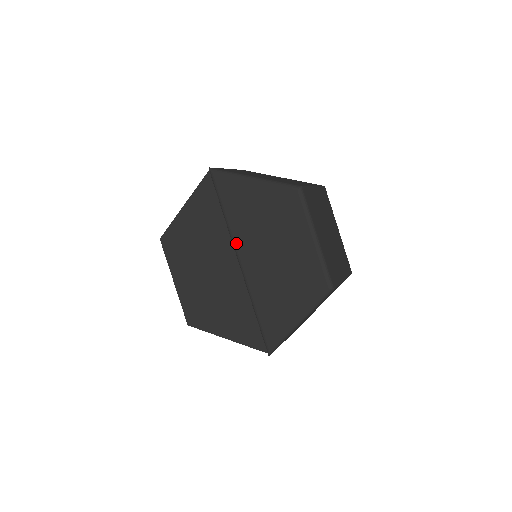
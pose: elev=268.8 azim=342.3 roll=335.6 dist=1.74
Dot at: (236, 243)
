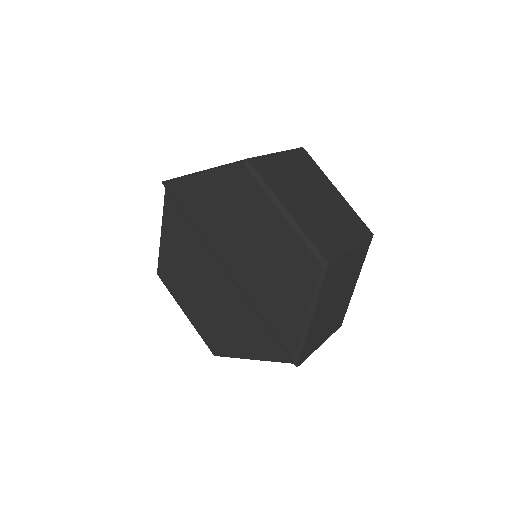
Dot at: (214, 251)
